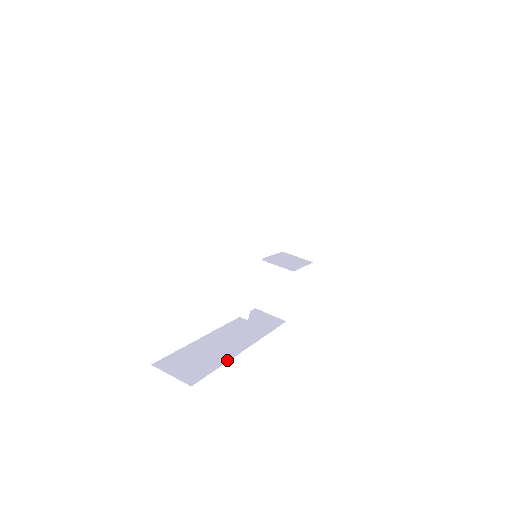
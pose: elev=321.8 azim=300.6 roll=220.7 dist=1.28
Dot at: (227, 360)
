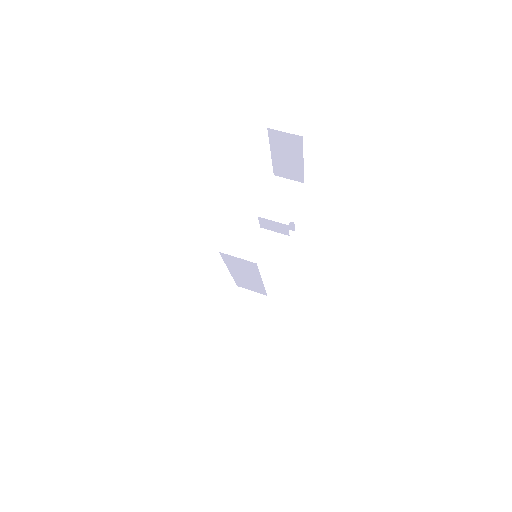
Dot at: (263, 317)
